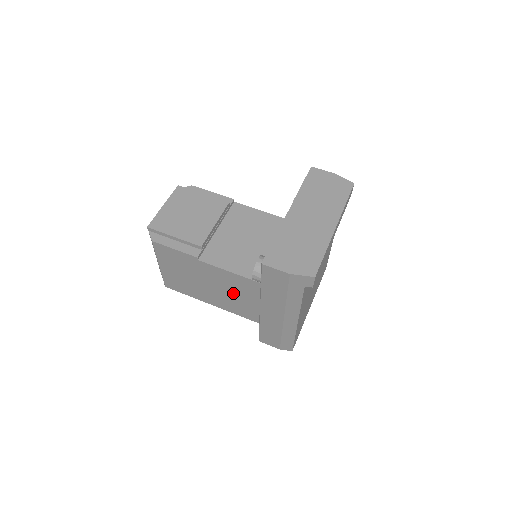
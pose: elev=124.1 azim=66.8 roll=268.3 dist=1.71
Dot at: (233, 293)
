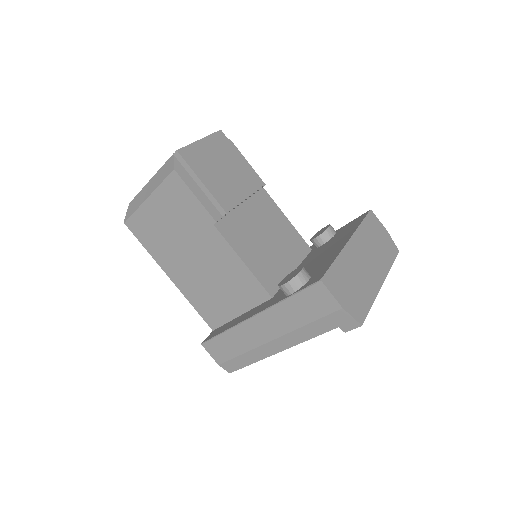
Dot at: (215, 280)
